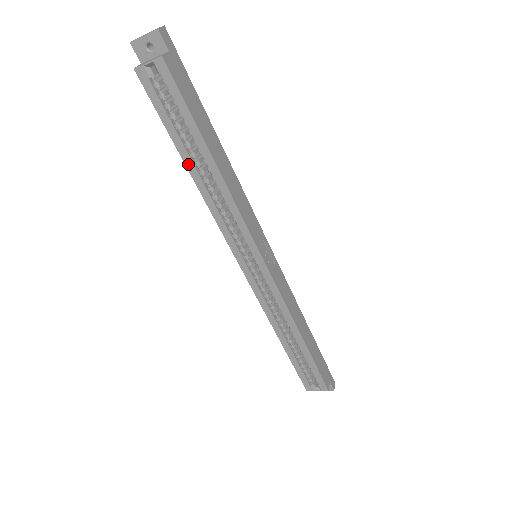
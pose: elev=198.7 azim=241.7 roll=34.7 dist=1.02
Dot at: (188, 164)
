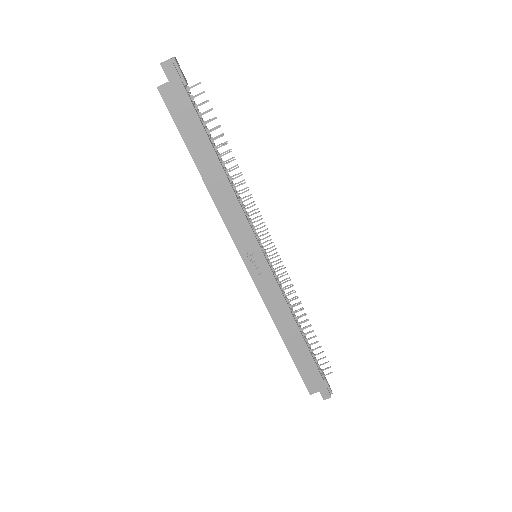
Dot at: occluded
